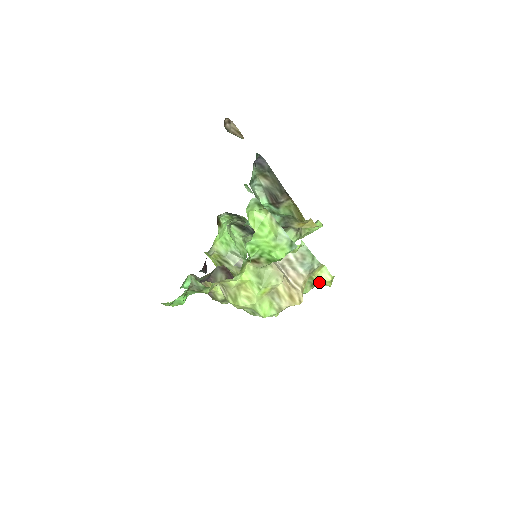
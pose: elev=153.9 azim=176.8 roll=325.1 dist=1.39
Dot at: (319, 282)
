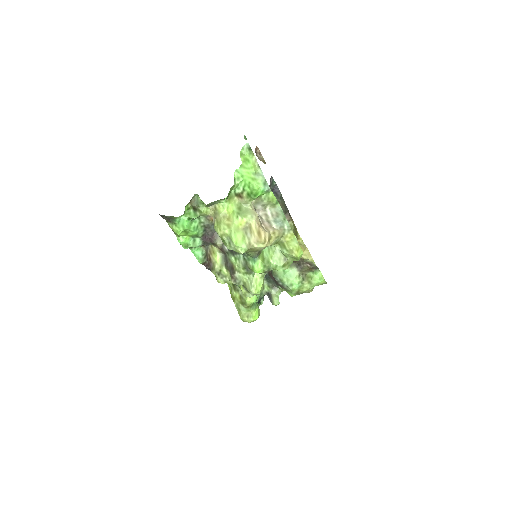
Dot at: (289, 250)
